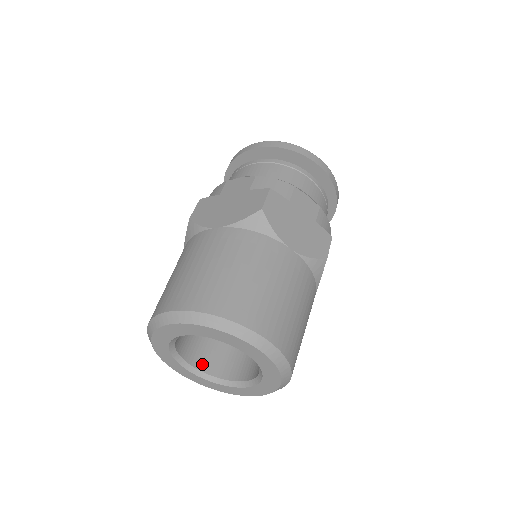
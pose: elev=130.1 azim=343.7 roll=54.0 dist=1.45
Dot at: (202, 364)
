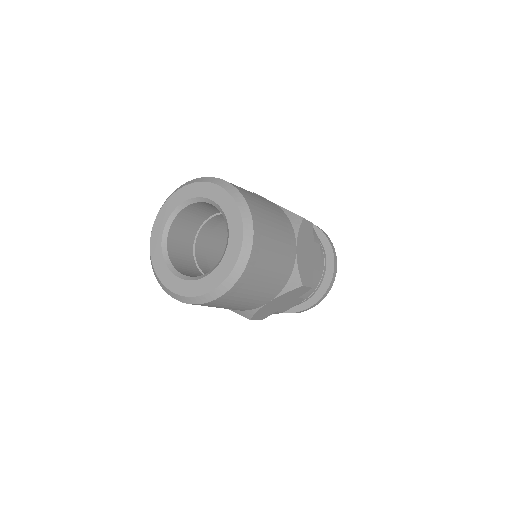
Dot at: (186, 275)
